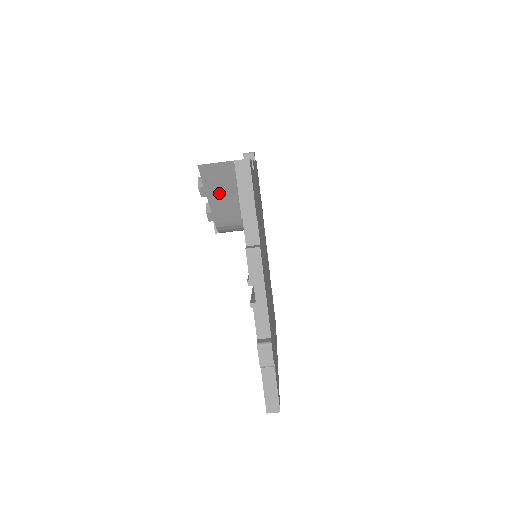
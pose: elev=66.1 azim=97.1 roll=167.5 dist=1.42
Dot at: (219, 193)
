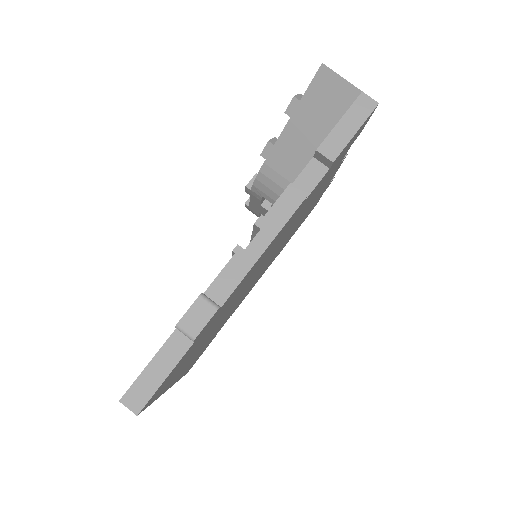
Dot at: (306, 124)
